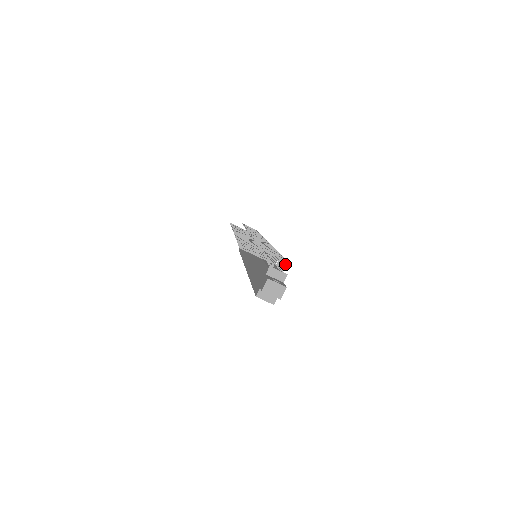
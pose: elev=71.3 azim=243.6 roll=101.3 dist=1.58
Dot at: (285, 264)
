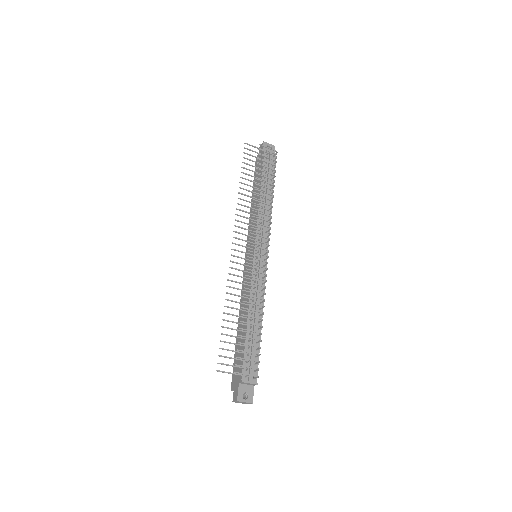
Dot at: occluded
